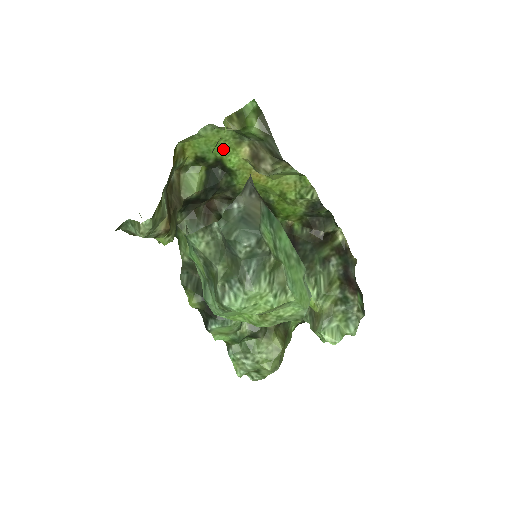
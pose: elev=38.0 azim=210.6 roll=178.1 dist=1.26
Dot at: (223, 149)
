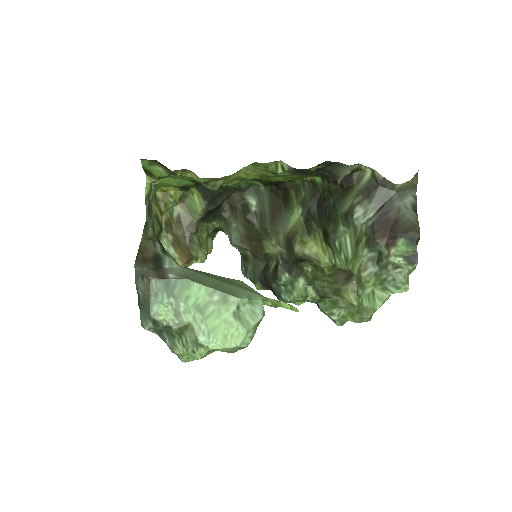
Dot at: (183, 178)
